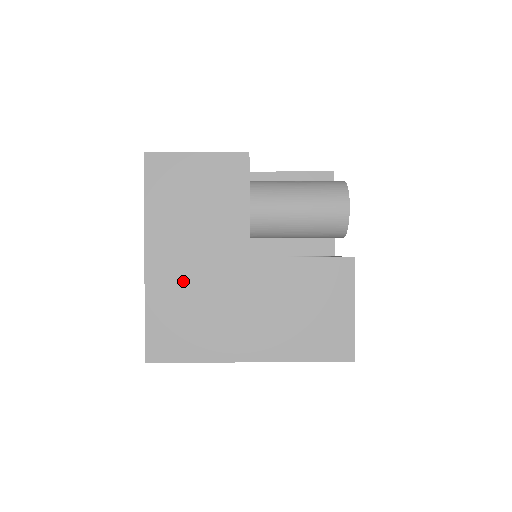
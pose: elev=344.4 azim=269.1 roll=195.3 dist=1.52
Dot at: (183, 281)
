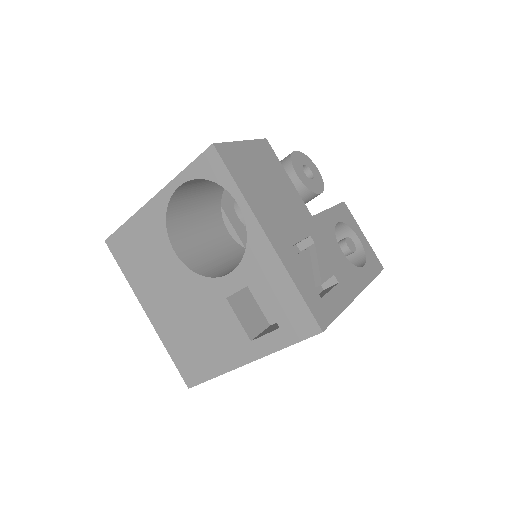
Dot at: occluded
